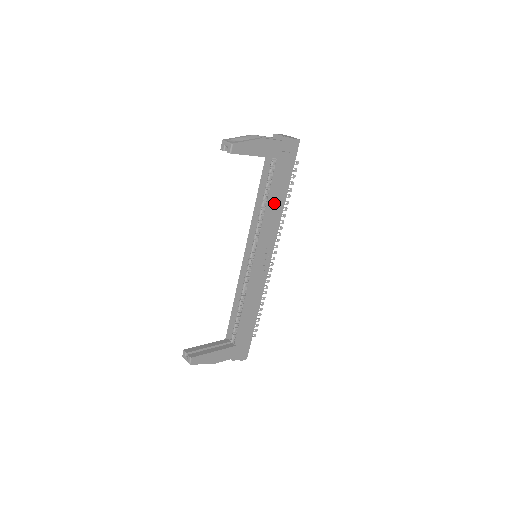
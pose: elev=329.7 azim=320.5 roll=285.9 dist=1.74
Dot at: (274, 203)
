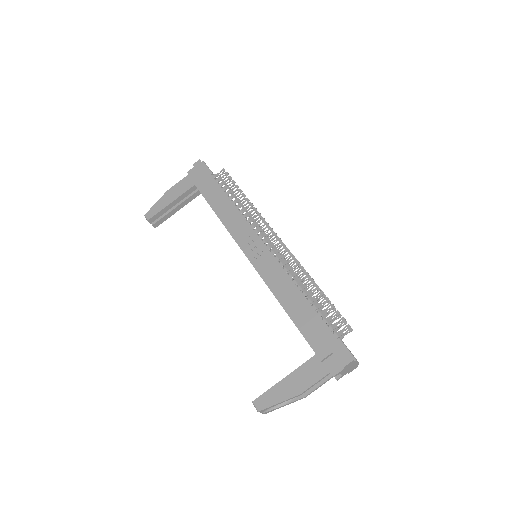
Dot at: (217, 208)
